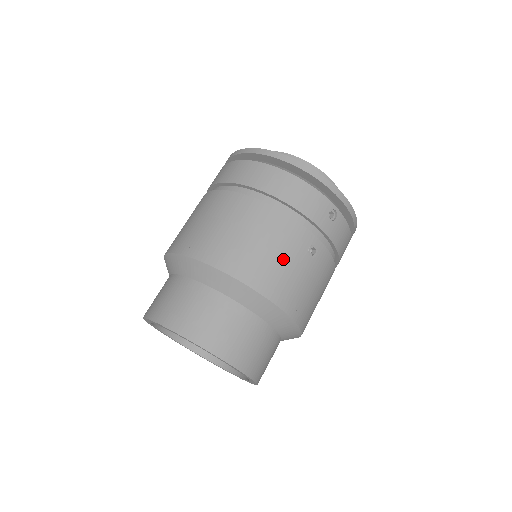
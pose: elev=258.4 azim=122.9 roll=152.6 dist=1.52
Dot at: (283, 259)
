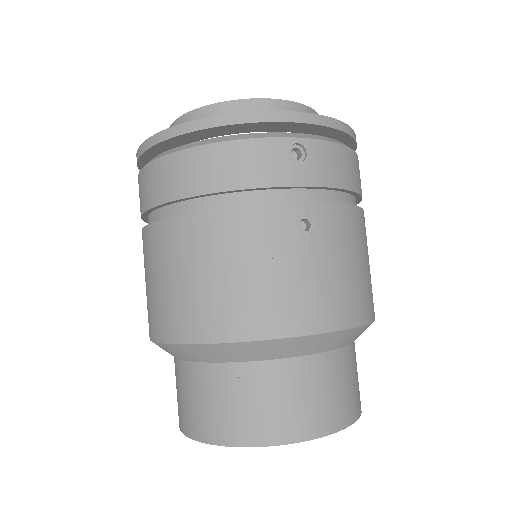
Dot at: (270, 271)
